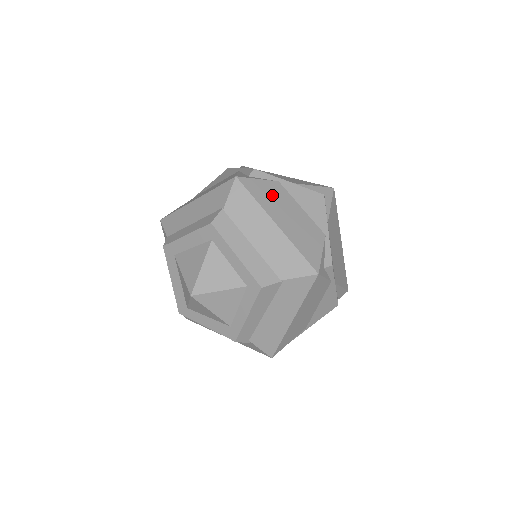
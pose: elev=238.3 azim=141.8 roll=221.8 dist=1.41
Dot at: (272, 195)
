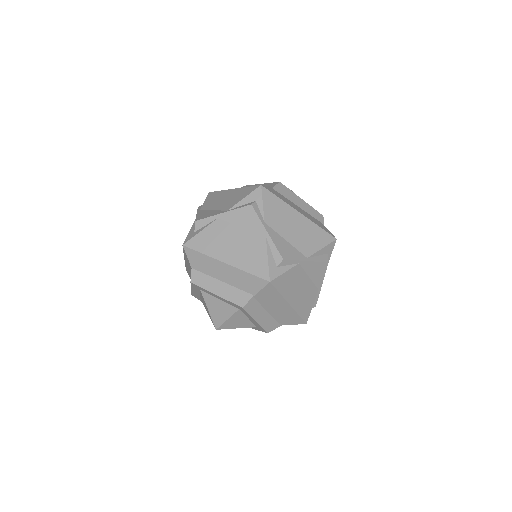
Dot at: (292, 281)
